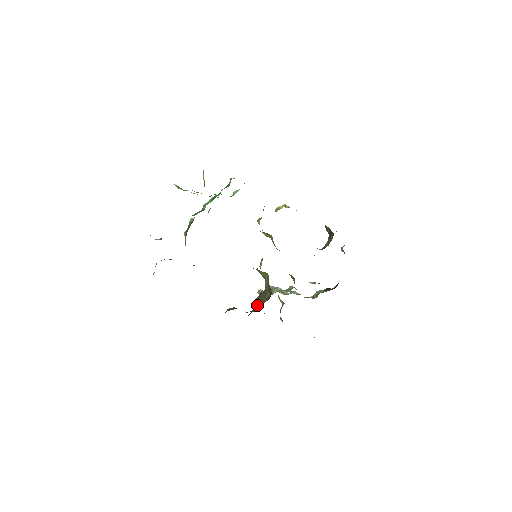
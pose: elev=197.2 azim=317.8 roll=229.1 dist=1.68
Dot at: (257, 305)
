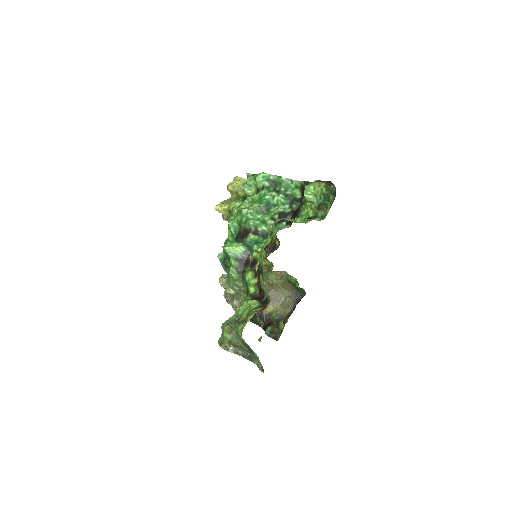
Dot at: (271, 309)
